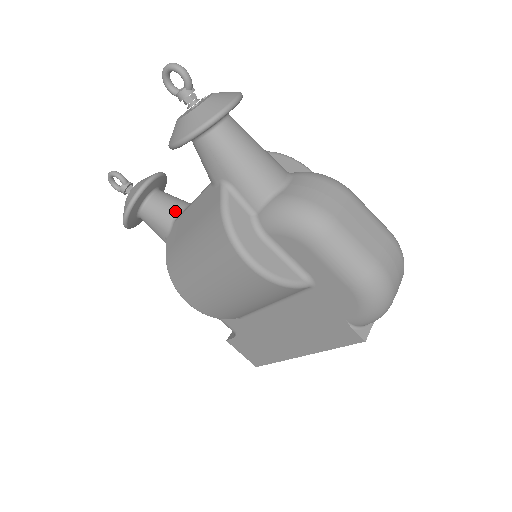
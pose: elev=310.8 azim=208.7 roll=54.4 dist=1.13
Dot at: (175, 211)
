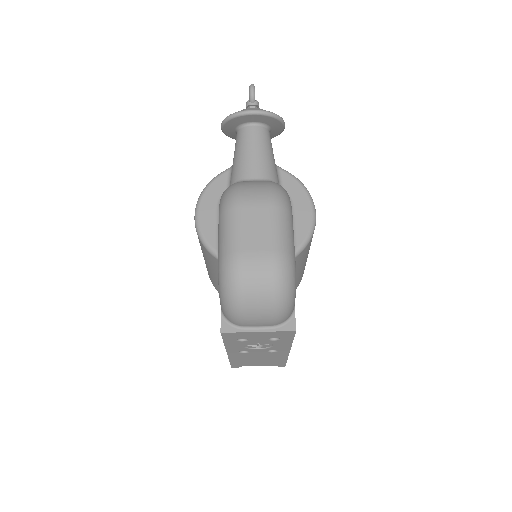
Dot at: occluded
